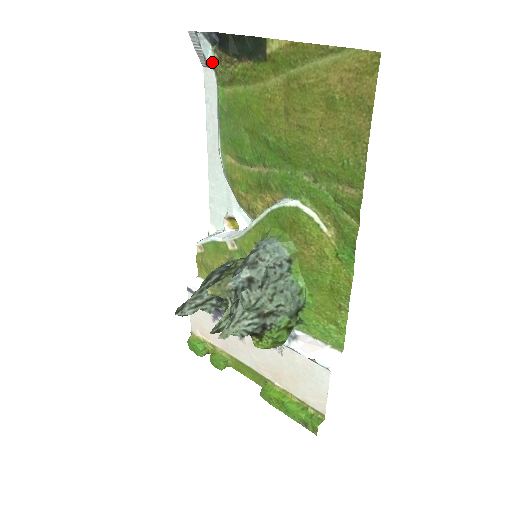
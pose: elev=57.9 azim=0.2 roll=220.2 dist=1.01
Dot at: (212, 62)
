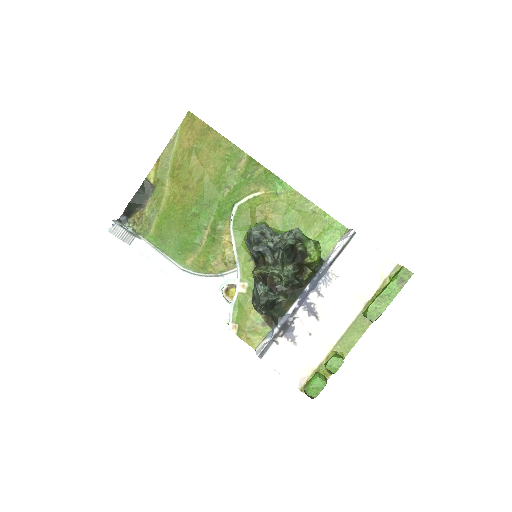
Dot at: (132, 230)
